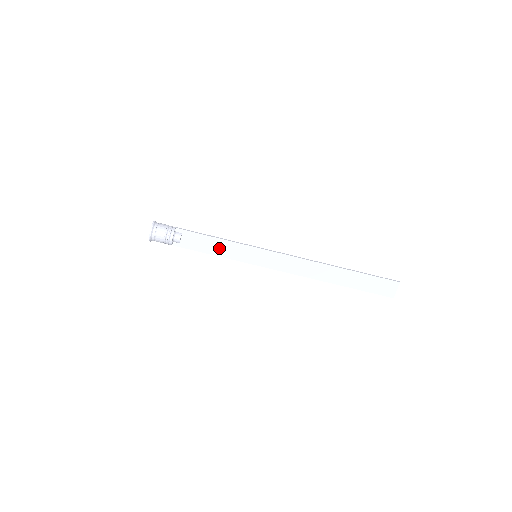
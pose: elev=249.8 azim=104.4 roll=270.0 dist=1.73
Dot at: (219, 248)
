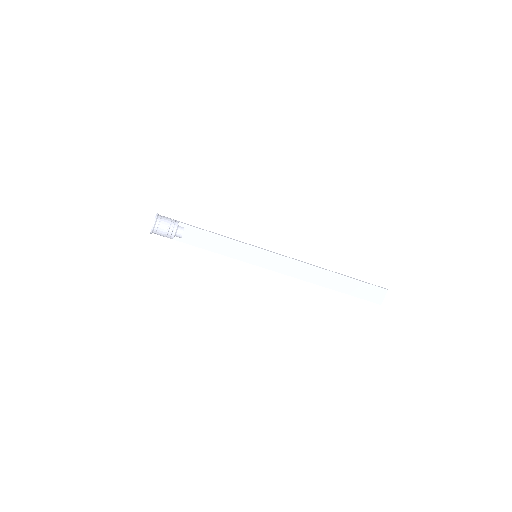
Dot at: (220, 245)
